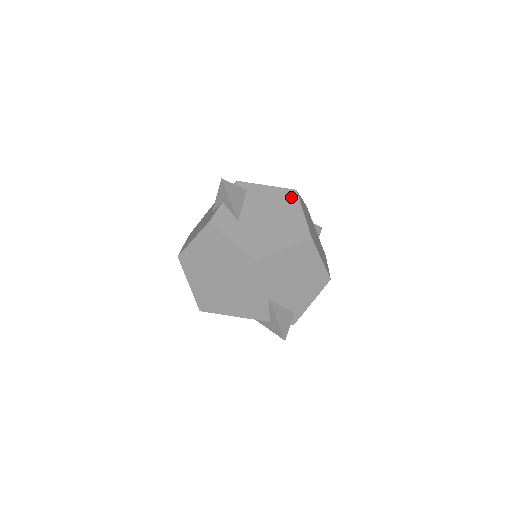
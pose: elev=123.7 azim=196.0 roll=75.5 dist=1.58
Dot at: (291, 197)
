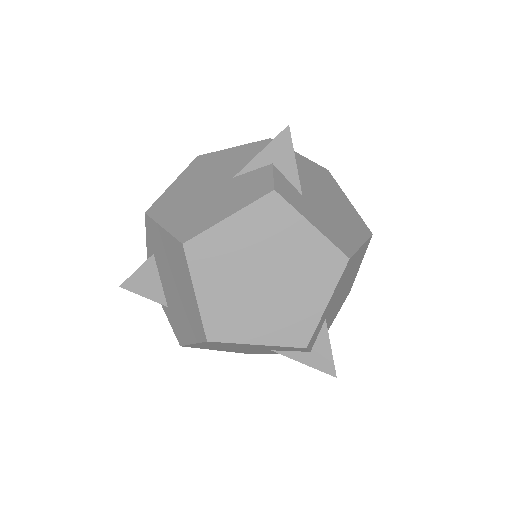
Dot at: (329, 178)
